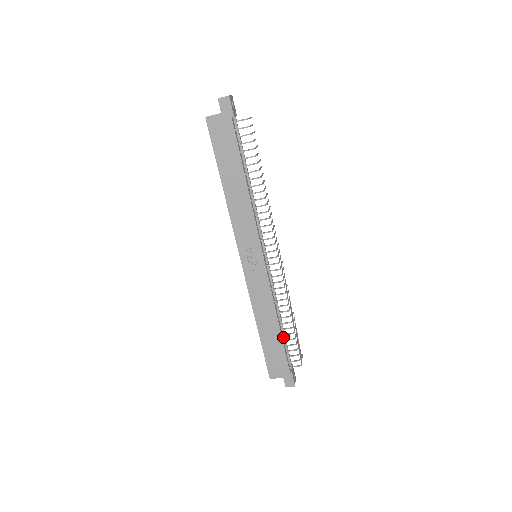
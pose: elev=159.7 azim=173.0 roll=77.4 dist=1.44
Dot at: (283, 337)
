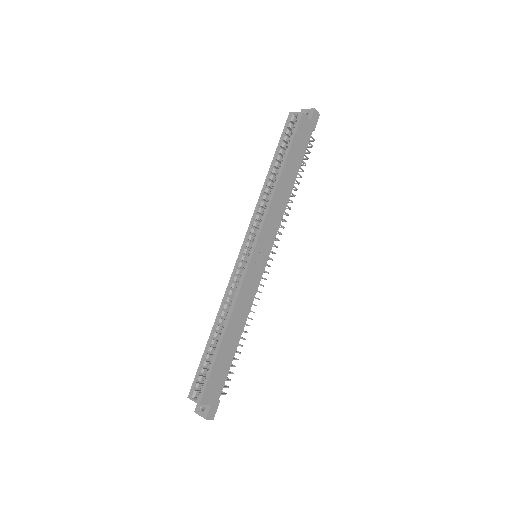
Dot at: occluded
